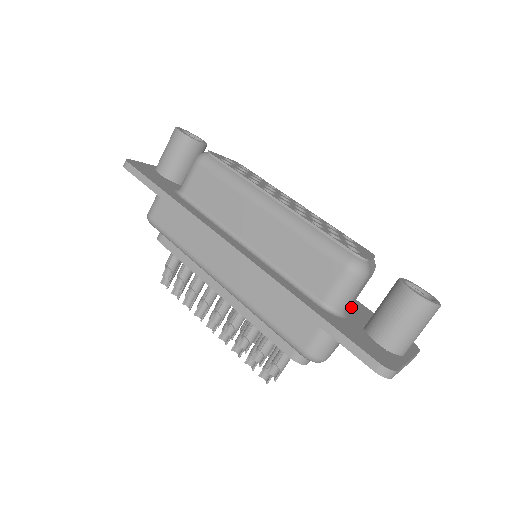
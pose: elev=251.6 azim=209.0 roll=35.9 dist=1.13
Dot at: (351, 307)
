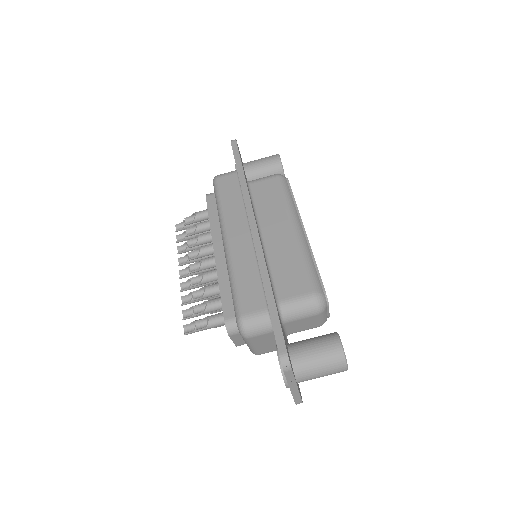
Dot at: (287, 333)
